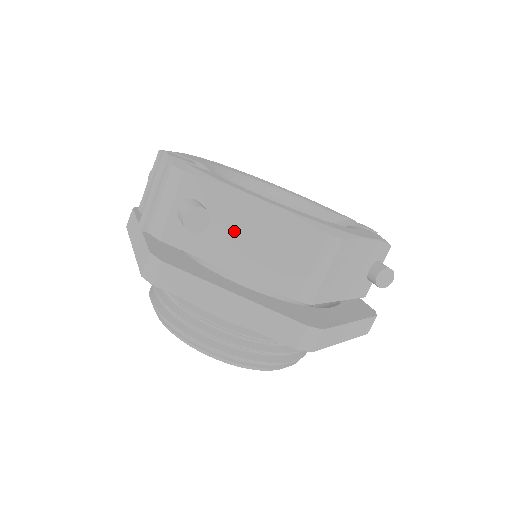
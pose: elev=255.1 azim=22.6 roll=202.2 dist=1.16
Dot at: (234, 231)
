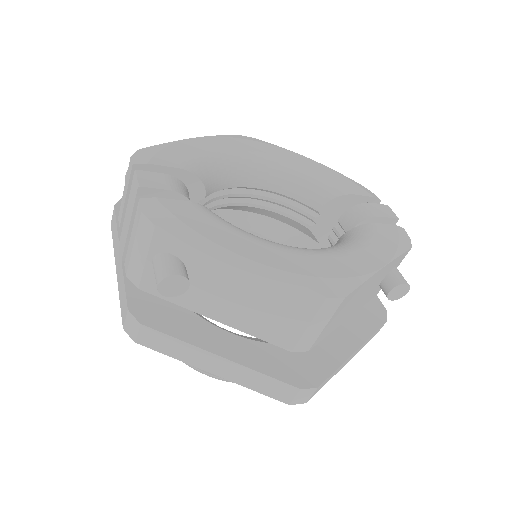
Dot at: (219, 287)
